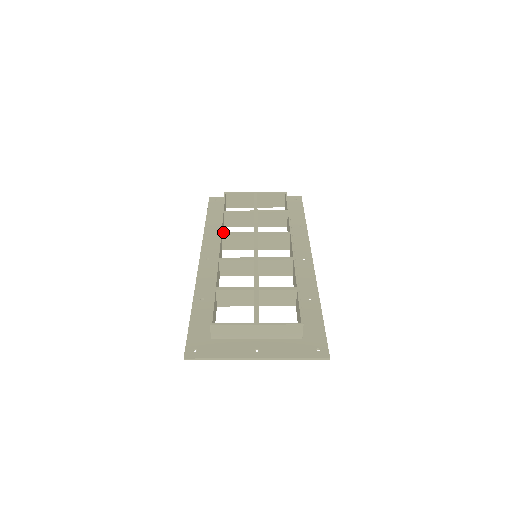
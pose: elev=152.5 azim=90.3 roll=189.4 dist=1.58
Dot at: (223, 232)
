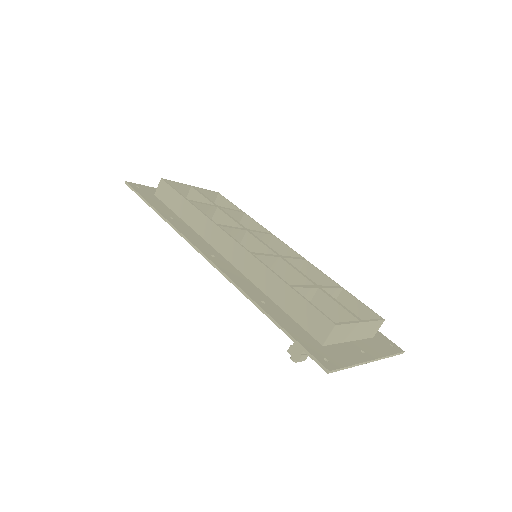
Dot at: (218, 224)
